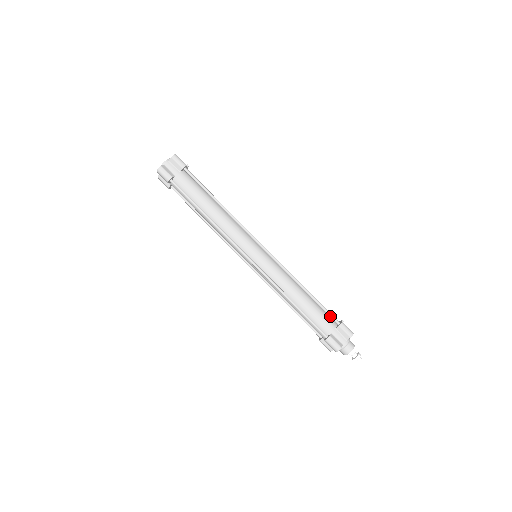
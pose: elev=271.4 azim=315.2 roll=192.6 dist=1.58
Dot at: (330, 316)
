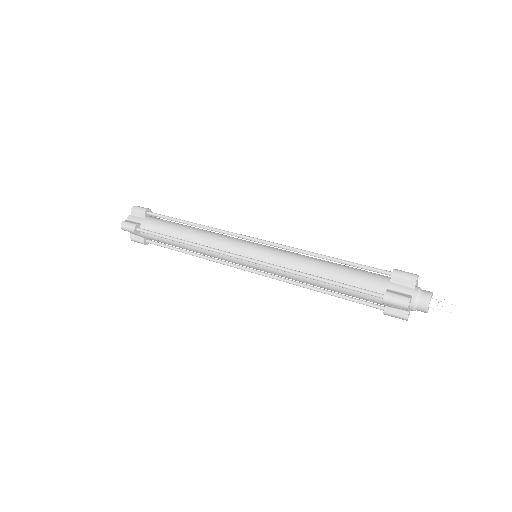
Dot at: (375, 271)
